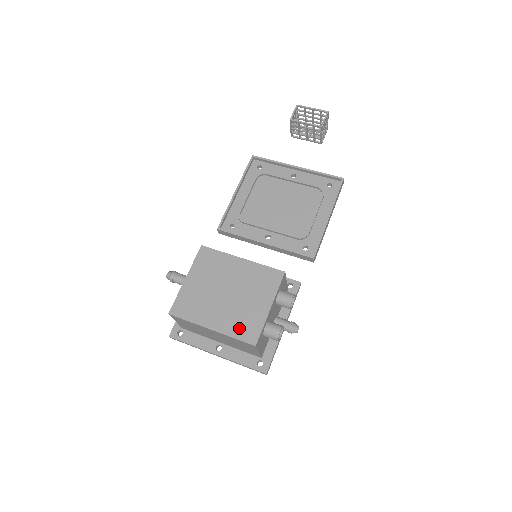
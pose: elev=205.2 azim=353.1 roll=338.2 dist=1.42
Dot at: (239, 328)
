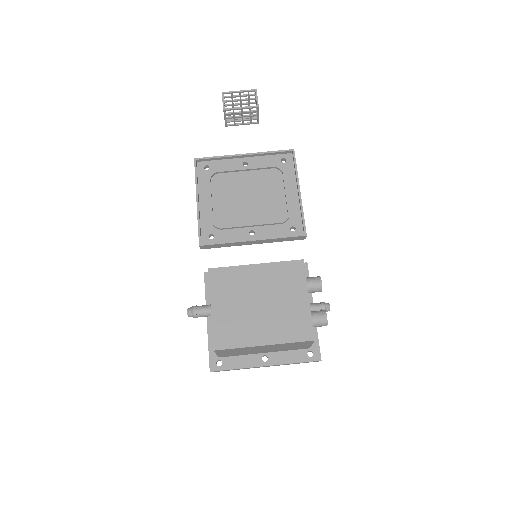
Dot at: (290, 331)
